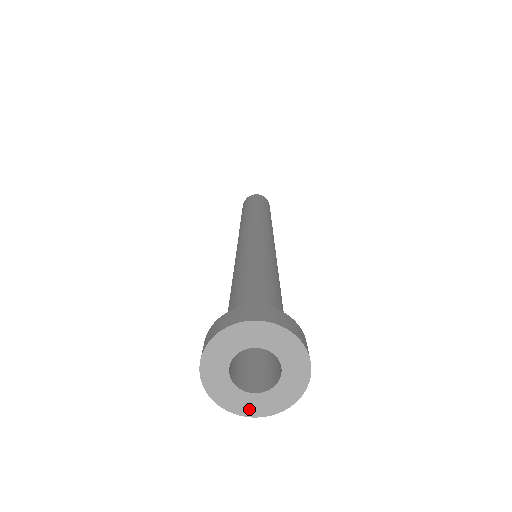
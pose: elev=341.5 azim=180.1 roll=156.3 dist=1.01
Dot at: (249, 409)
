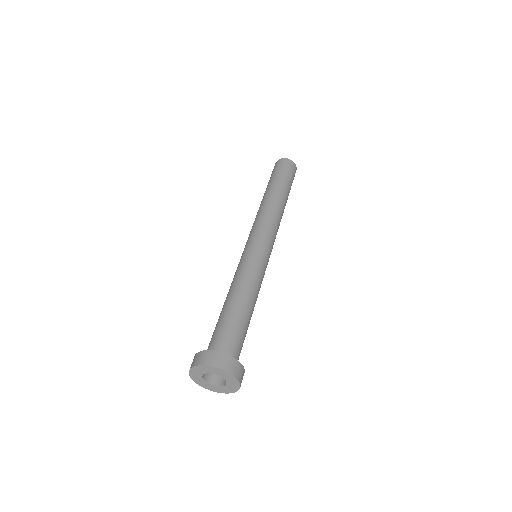
Dot at: (219, 391)
